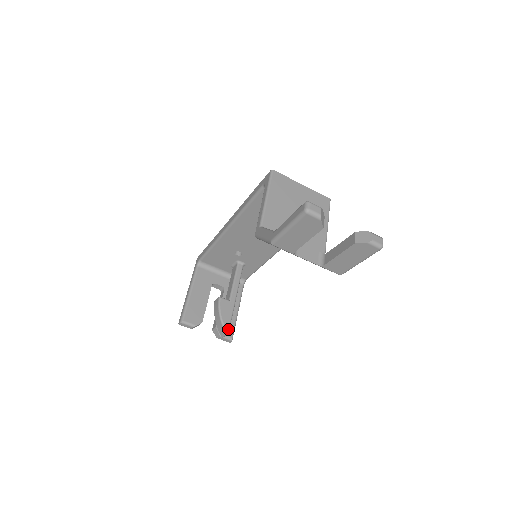
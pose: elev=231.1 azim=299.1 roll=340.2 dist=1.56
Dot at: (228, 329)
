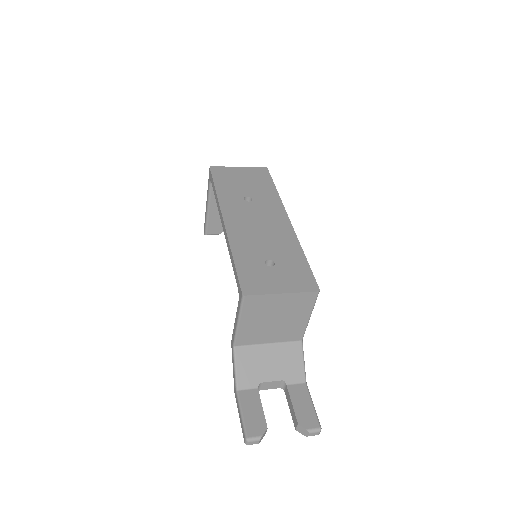
Dot at: occluded
